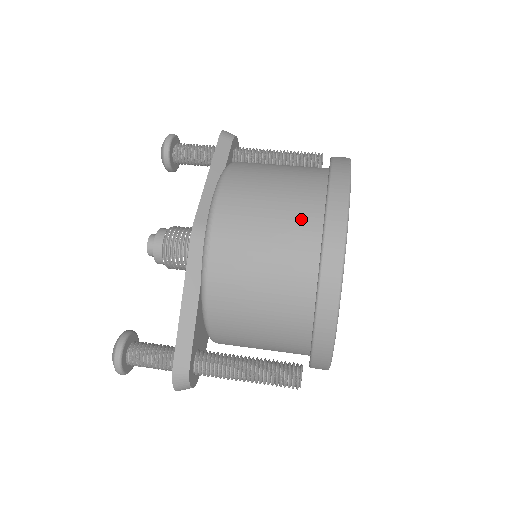
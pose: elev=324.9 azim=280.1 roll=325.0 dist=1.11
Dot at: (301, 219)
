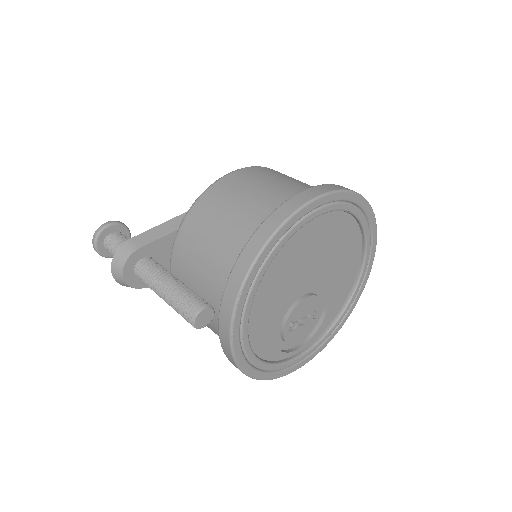
Dot at: (301, 189)
